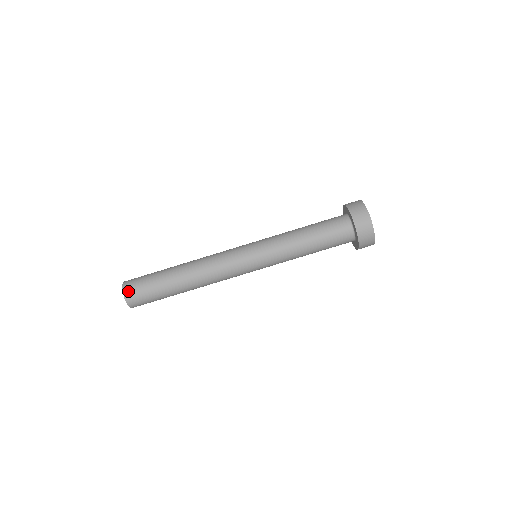
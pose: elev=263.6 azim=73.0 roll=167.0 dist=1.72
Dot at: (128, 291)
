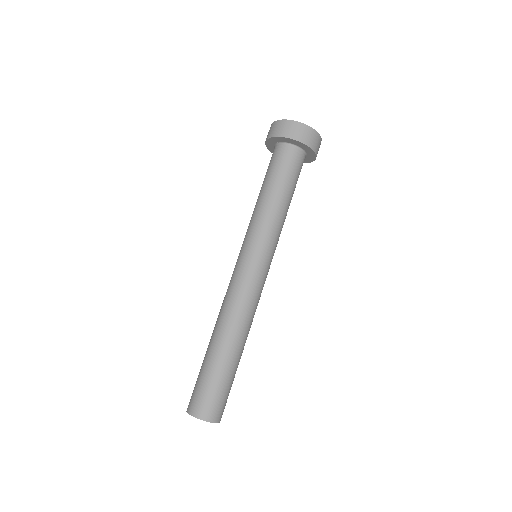
Dot at: (206, 414)
